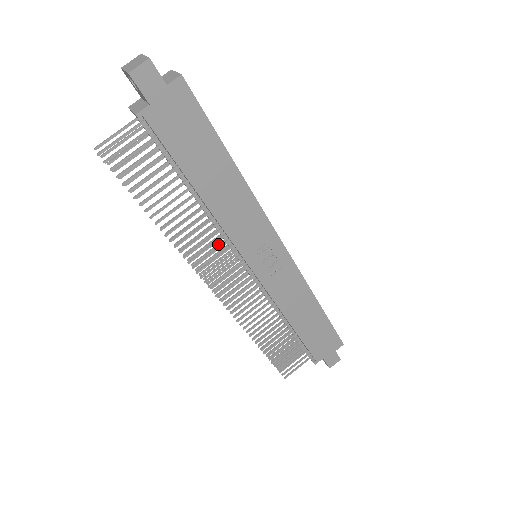
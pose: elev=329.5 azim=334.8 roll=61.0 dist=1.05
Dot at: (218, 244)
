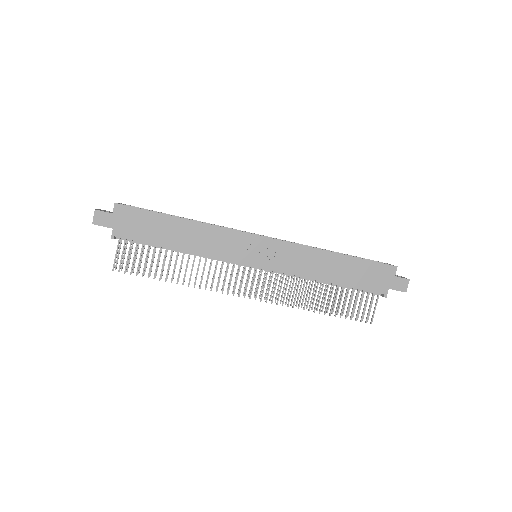
Dot at: (226, 267)
